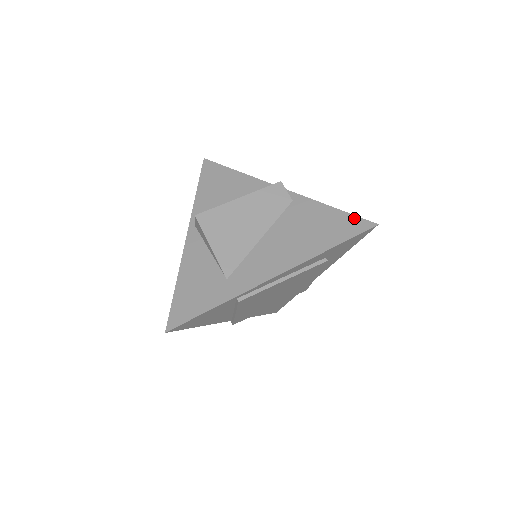
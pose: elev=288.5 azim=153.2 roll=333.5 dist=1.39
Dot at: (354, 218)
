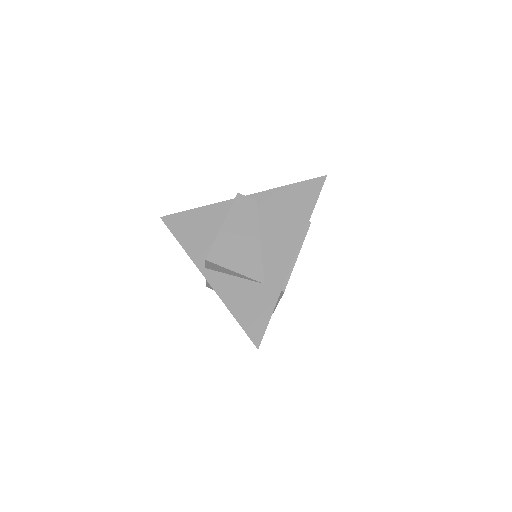
Dot at: (308, 182)
